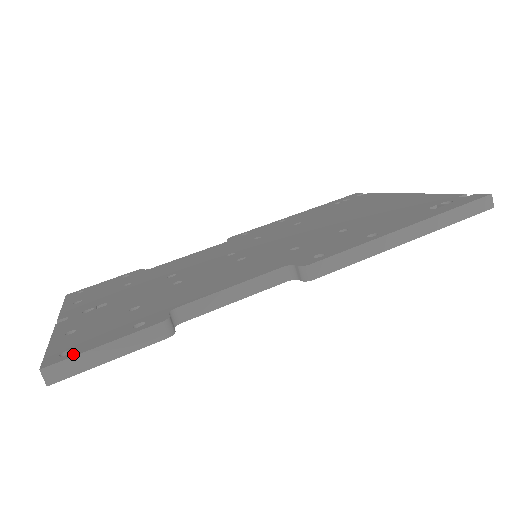
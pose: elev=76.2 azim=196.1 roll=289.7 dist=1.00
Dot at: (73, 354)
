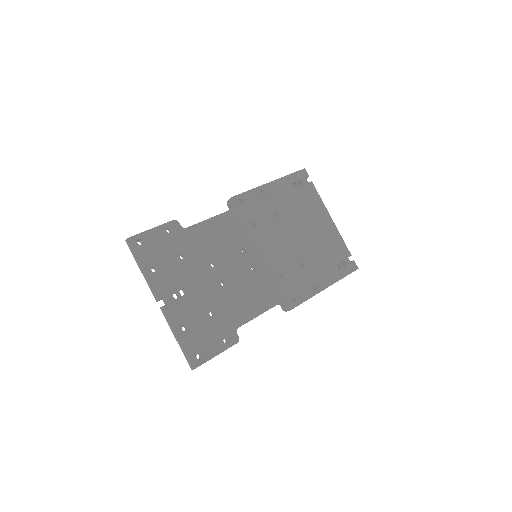
Dot at: (205, 360)
